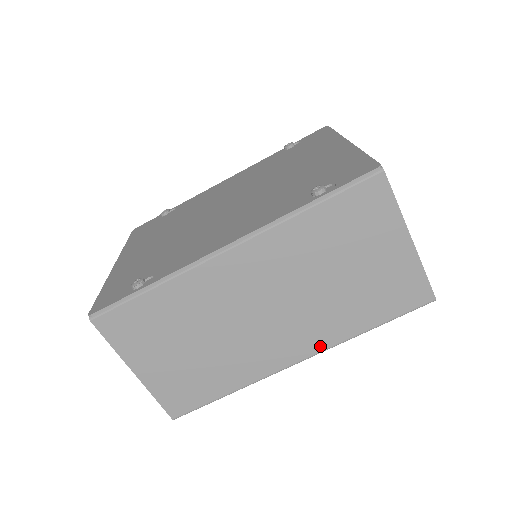
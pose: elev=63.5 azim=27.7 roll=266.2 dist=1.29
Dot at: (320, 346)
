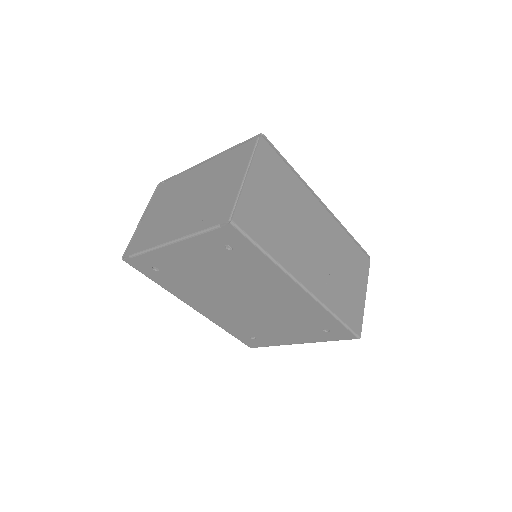
Dot at: (318, 294)
